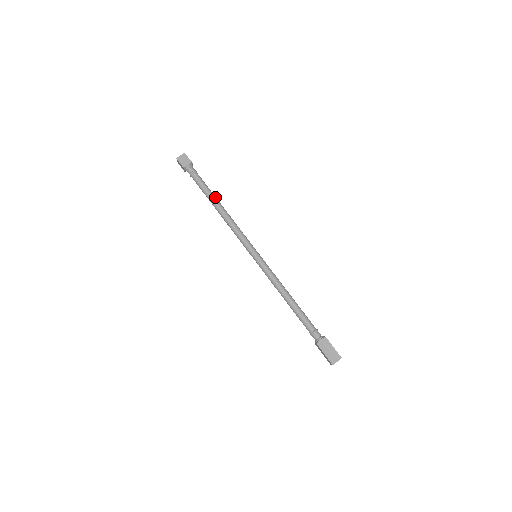
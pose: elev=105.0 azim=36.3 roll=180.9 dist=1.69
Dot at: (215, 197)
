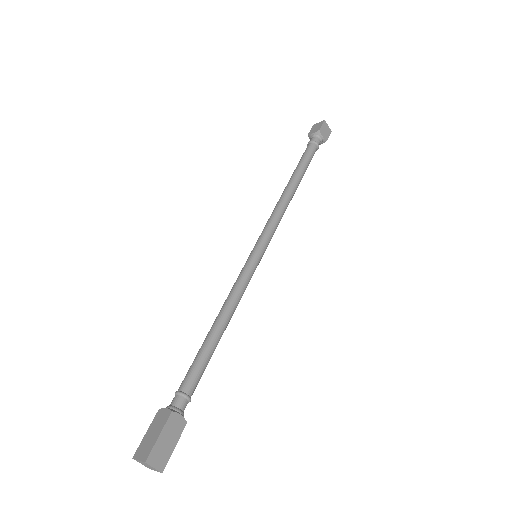
Dot at: (299, 173)
